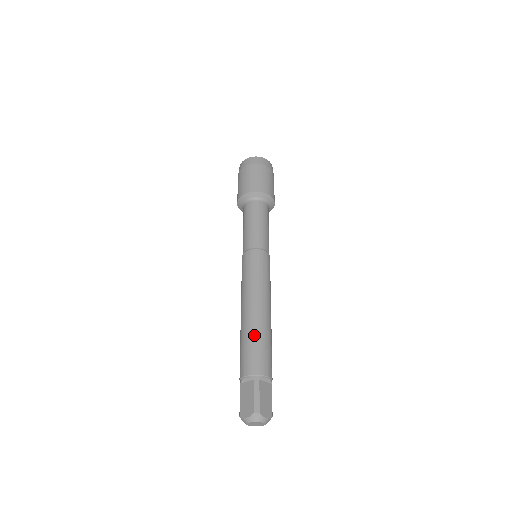
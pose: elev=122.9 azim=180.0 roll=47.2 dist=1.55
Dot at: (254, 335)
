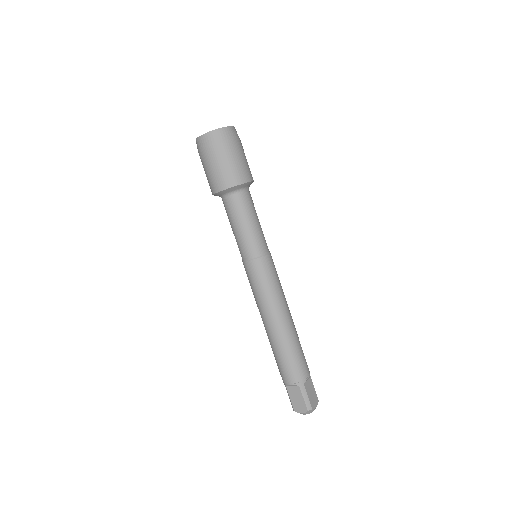
Dot at: (287, 348)
